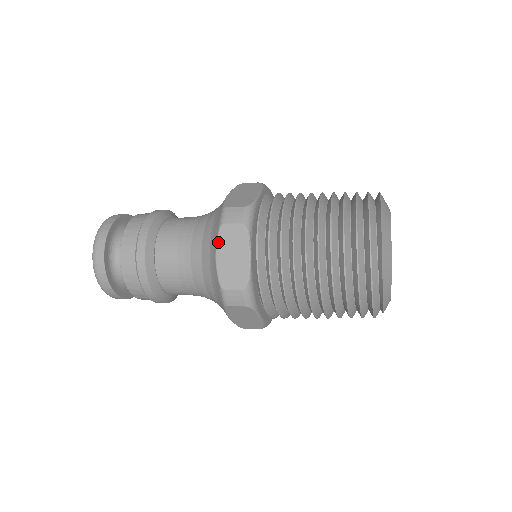
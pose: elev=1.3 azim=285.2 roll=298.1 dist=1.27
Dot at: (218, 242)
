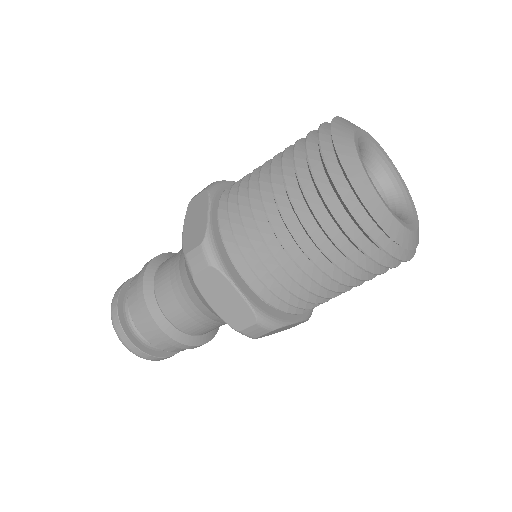
Dot at: (186, 217)
